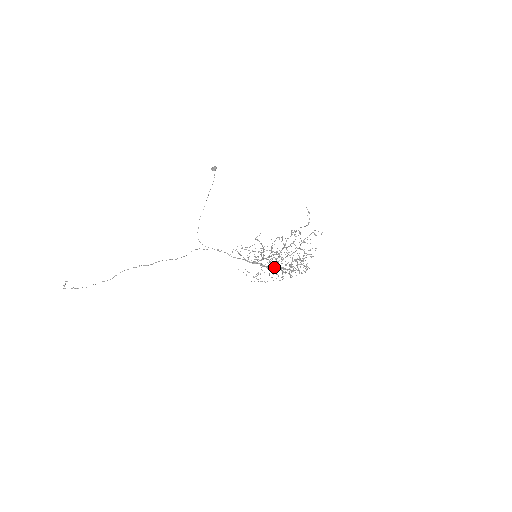
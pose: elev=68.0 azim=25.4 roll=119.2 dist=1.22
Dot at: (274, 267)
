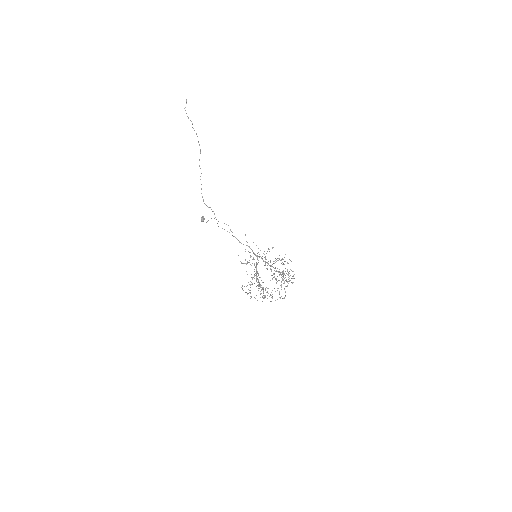
Dot at: (270, 266)
